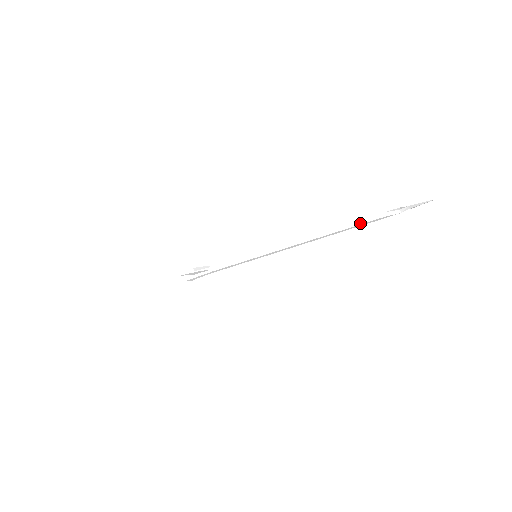
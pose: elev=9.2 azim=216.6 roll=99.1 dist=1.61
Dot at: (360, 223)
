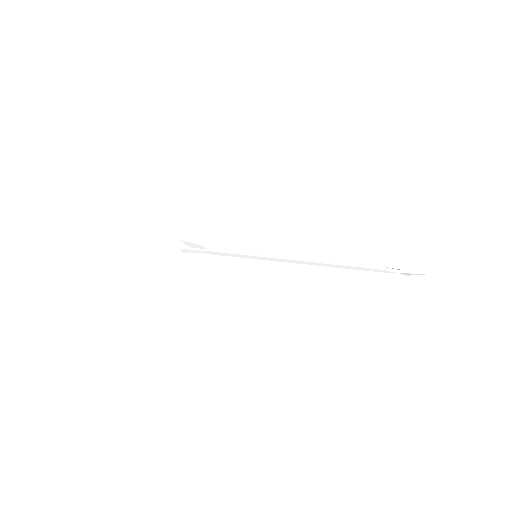
Dot at: (361, 266)
